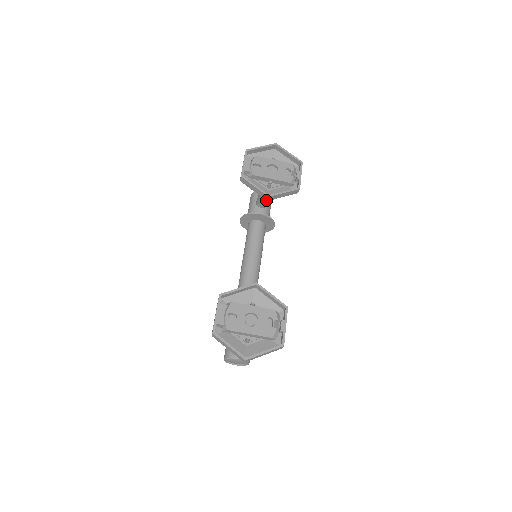
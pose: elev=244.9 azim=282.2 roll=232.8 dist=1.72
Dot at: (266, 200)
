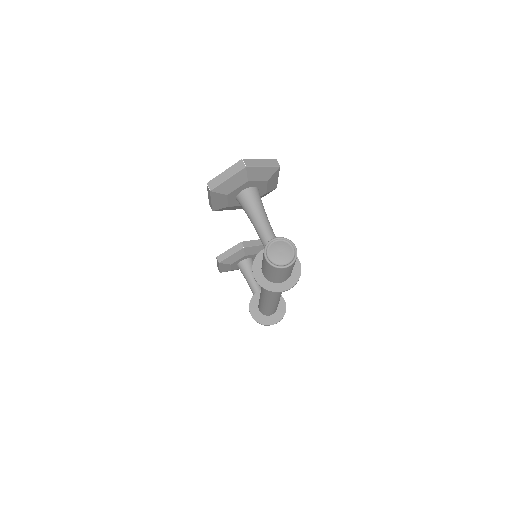
Dot at: (242, 248)
